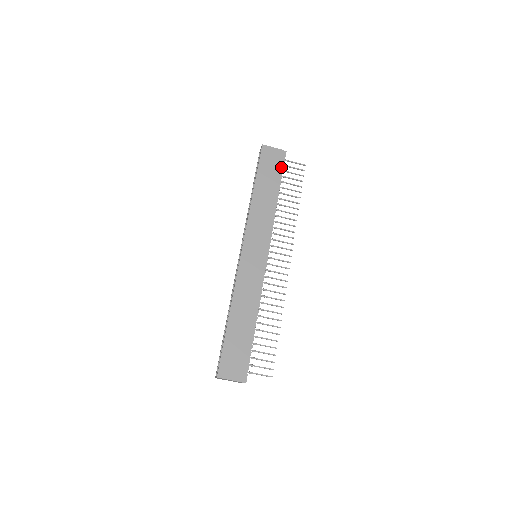
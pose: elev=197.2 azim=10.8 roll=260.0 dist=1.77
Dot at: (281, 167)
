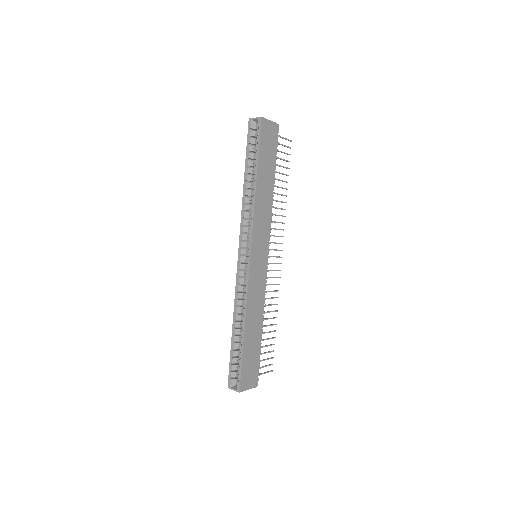
Dot at: (276, 146)
